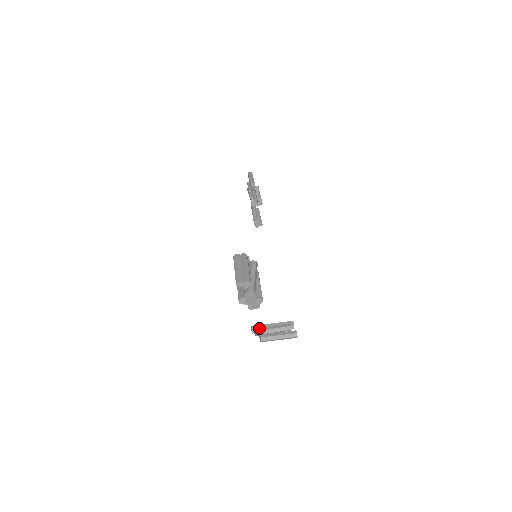
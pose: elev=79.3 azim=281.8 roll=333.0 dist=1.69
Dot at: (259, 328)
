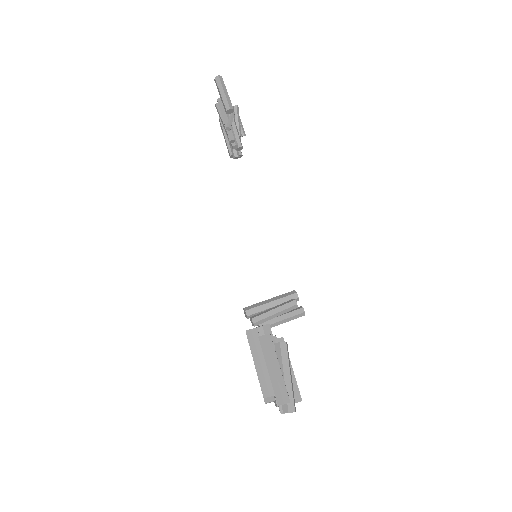
Dot at: (257, 317)
